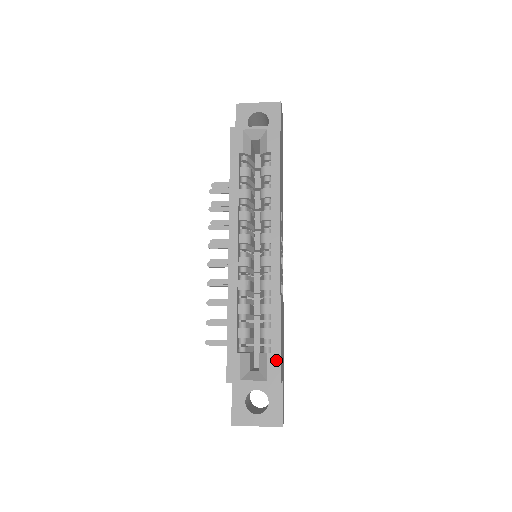
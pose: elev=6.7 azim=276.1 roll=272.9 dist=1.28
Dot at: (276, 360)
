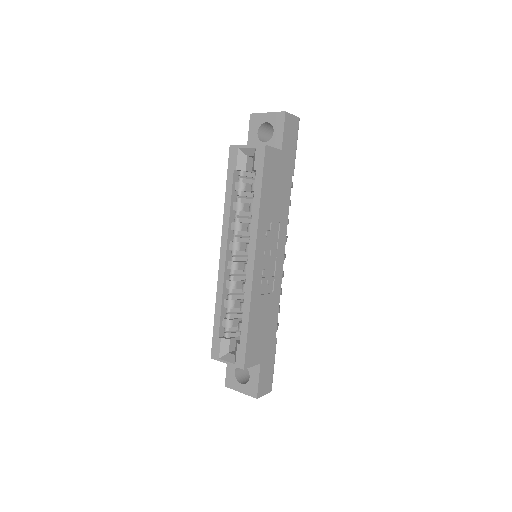
Dot at: (243, 350)
